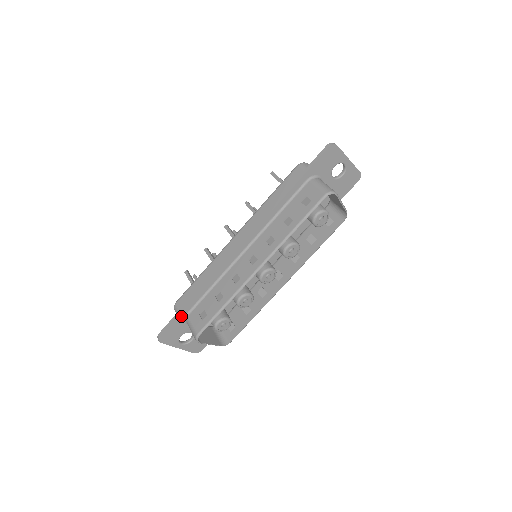
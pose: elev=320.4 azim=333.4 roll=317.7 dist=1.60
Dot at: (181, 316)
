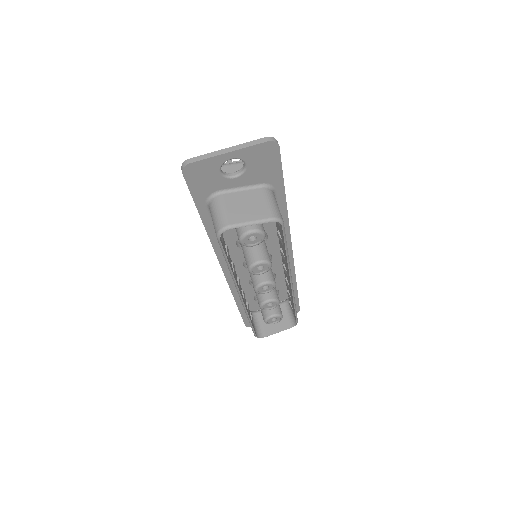
Dot at: (244, 313)
